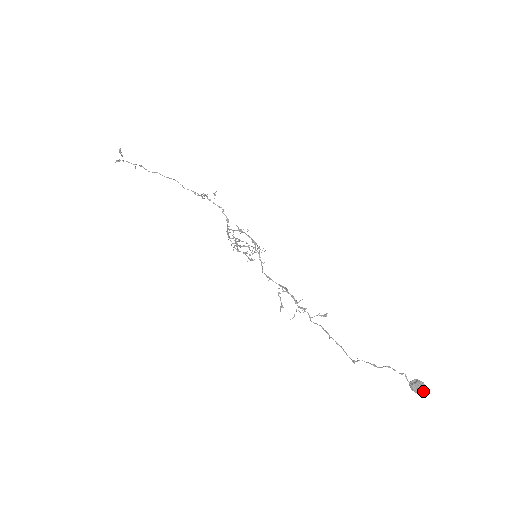
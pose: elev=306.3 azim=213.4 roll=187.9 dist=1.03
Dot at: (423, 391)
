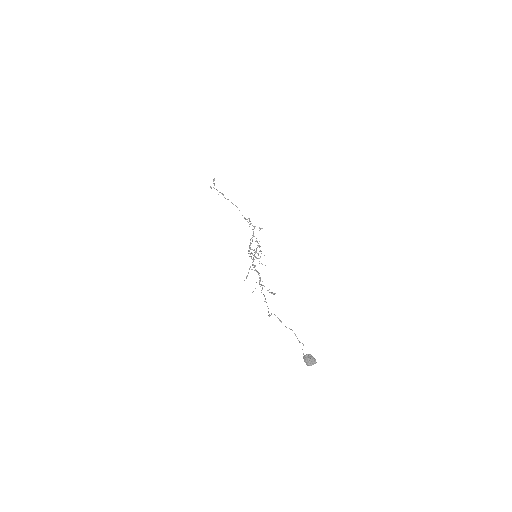
Dot at: (311, 364)
